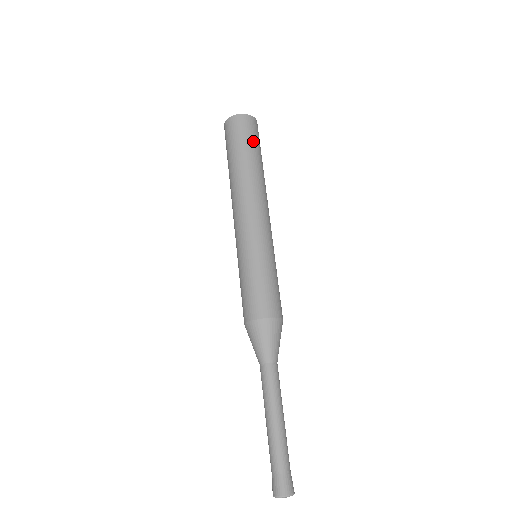
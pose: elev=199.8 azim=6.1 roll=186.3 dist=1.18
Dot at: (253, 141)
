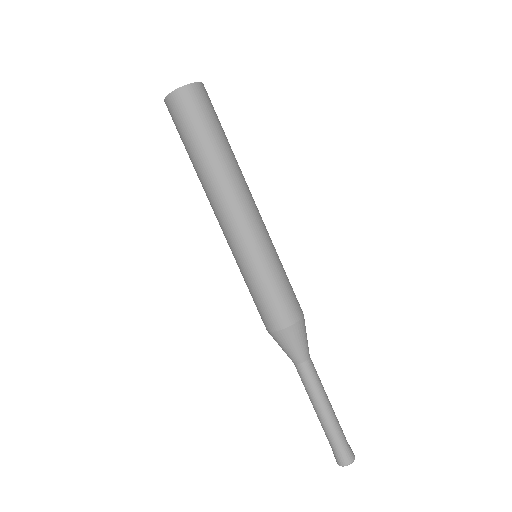
Dot at: occluded
